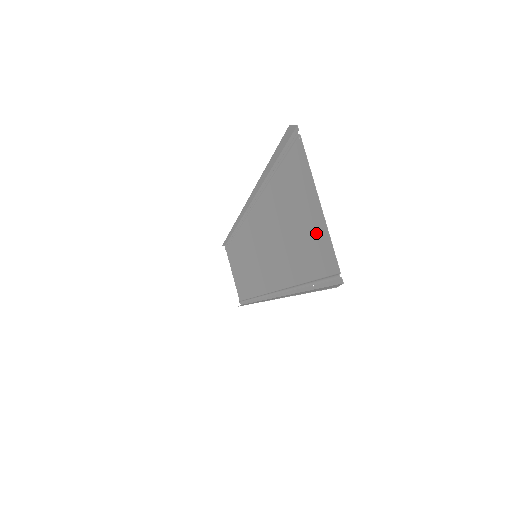
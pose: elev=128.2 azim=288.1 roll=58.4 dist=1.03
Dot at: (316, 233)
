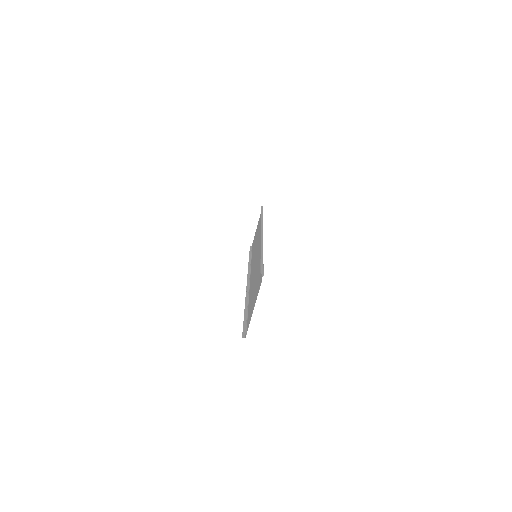
Dot at: occluded
